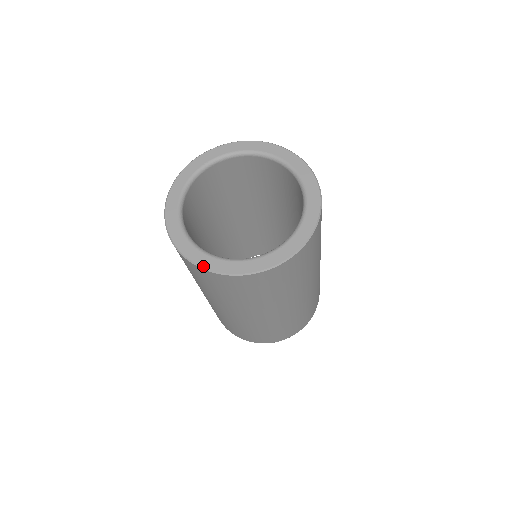
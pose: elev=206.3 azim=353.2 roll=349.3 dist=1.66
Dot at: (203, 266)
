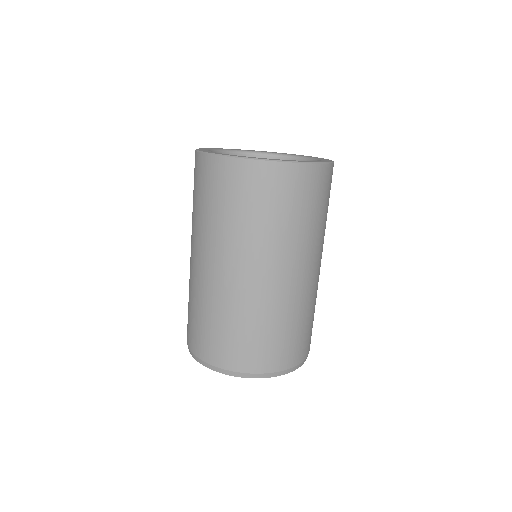
Dot at: (233, 156)
